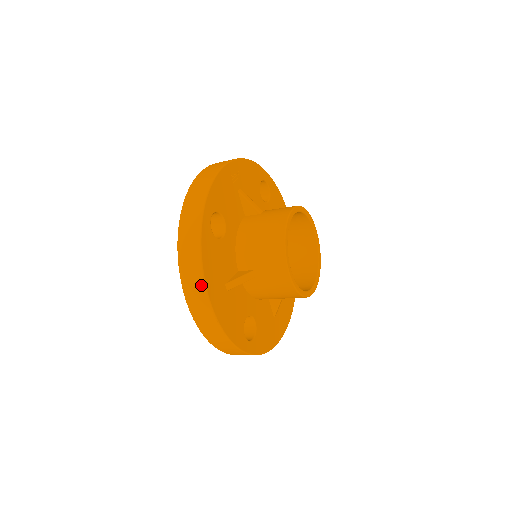
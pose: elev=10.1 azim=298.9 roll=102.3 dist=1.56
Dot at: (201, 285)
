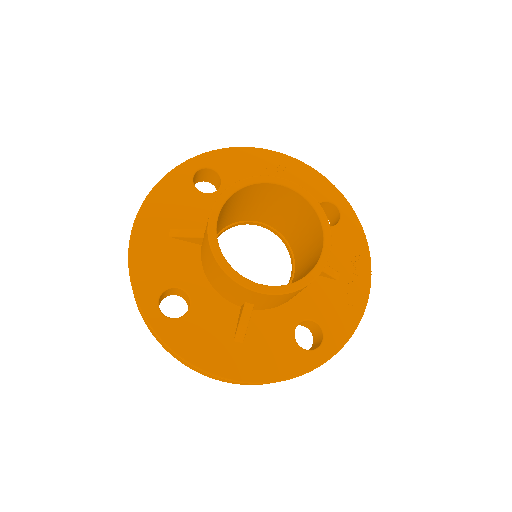
Dot at: (142, 207)
